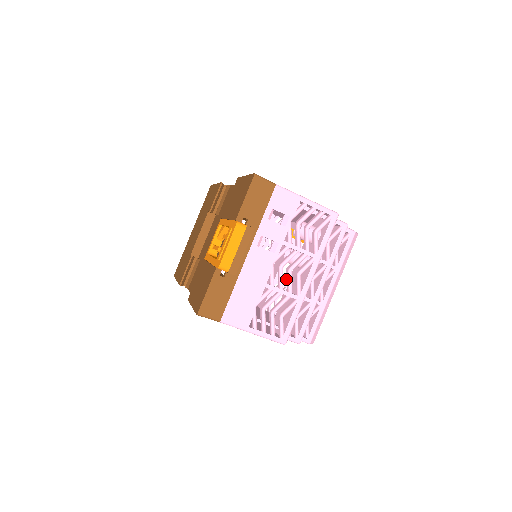
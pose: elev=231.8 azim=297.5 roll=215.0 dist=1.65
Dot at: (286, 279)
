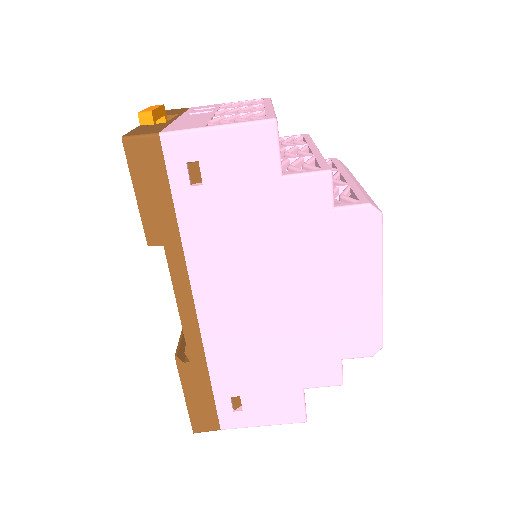
Dot at: occluded
